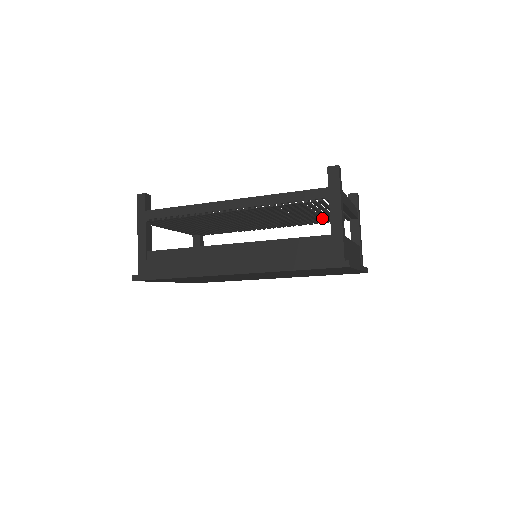
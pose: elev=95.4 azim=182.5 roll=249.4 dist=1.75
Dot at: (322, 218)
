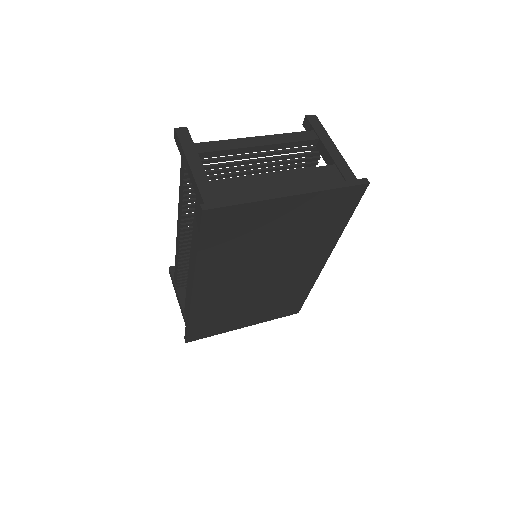
Dot at: occluded
